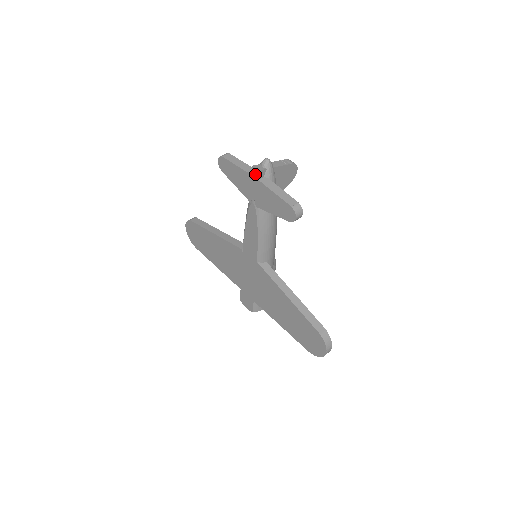
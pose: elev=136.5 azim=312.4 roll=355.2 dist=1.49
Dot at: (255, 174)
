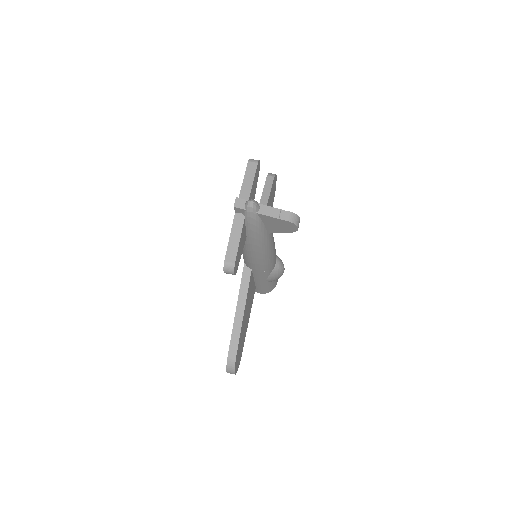
Dot at: occluded
